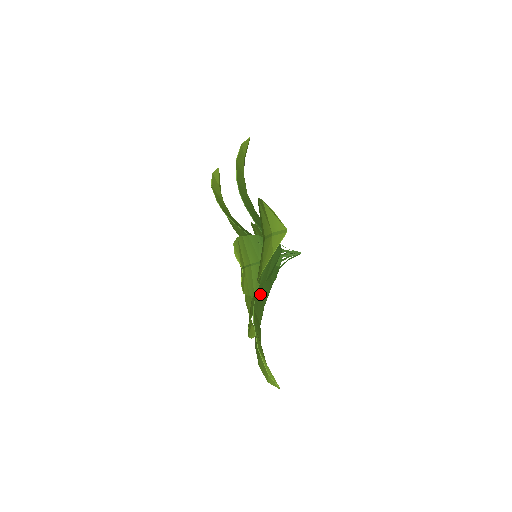
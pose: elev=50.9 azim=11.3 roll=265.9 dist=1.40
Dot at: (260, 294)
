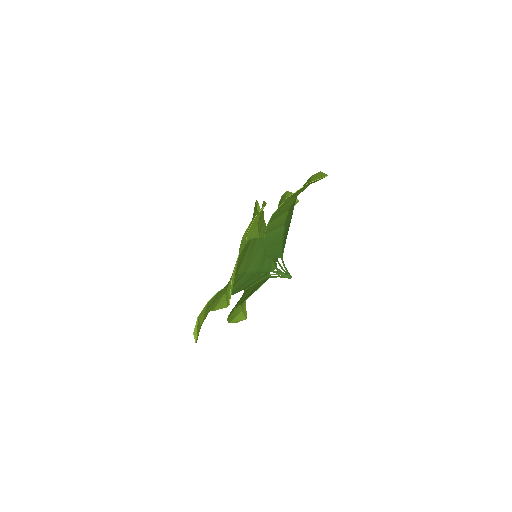
Dot at: (256, 249)
